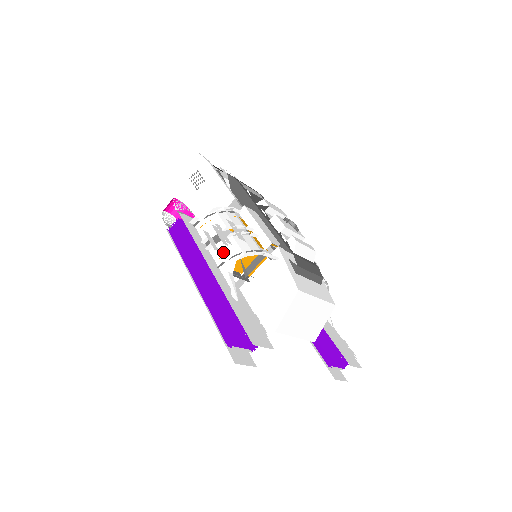
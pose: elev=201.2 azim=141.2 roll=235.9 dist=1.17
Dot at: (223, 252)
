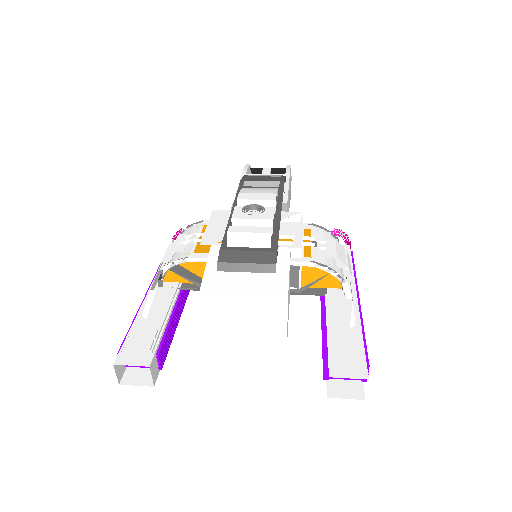
Dot at: occluded
